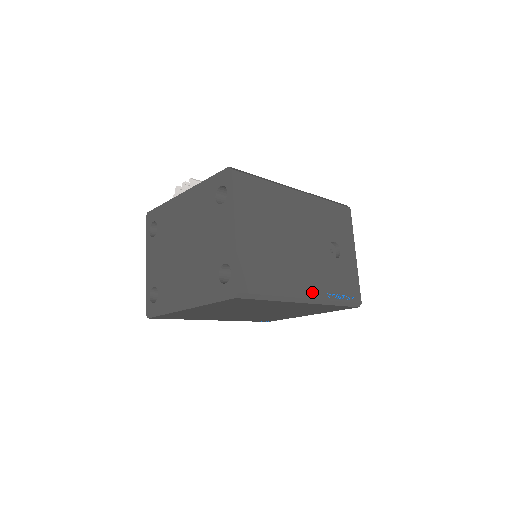
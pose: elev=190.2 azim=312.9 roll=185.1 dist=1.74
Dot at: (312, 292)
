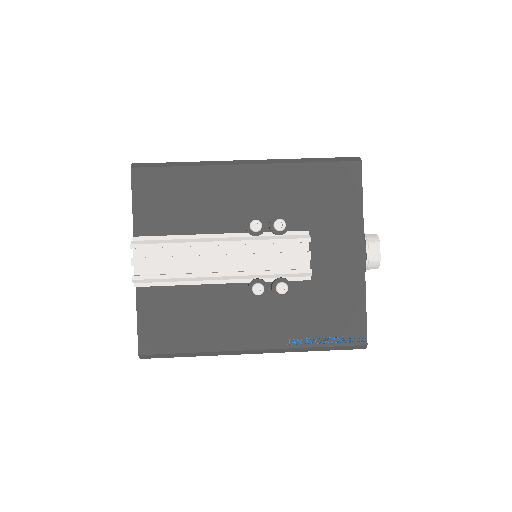
Dot at: occluded
